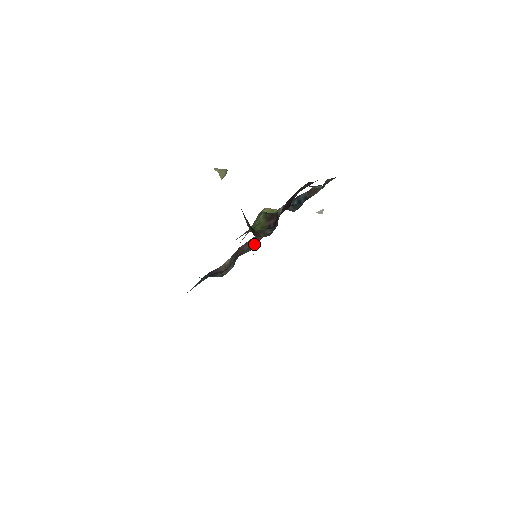
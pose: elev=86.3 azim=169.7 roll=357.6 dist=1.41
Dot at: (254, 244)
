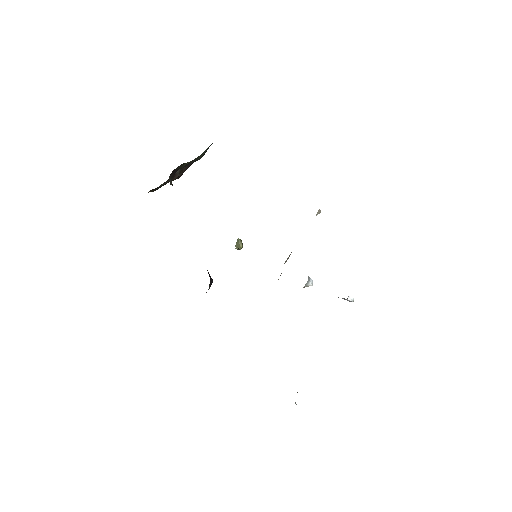
Dot at: occluded
